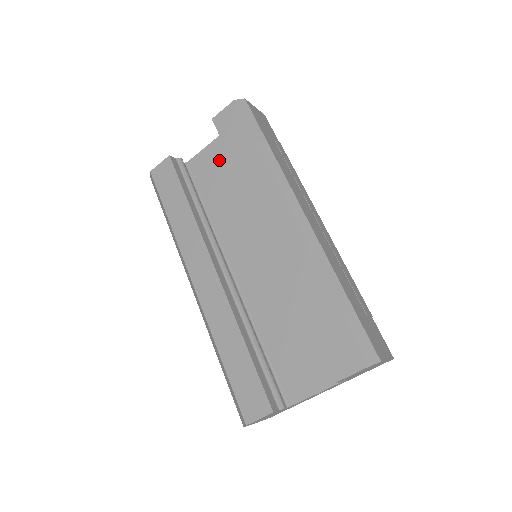
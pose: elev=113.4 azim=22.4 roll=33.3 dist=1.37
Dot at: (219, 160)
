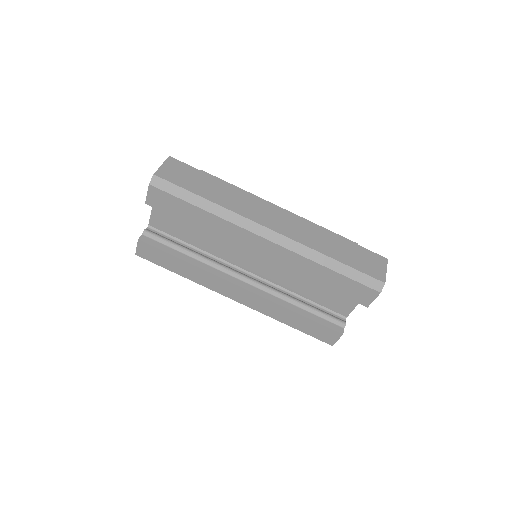
Dot at: occluded
